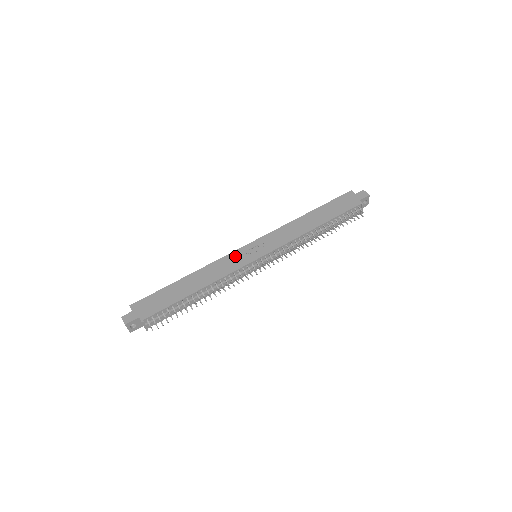
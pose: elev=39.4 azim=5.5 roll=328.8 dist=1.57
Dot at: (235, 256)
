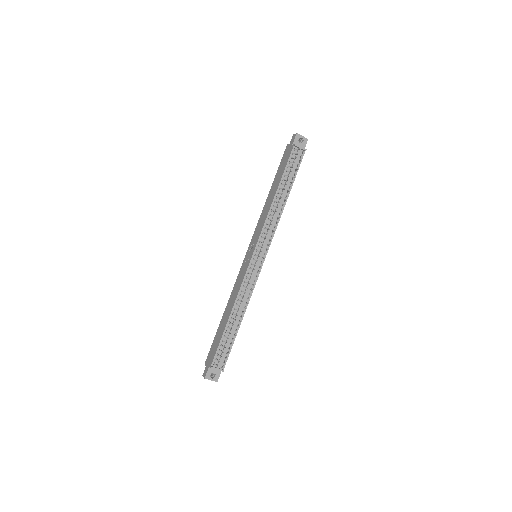
Dot at: (241, 270)
